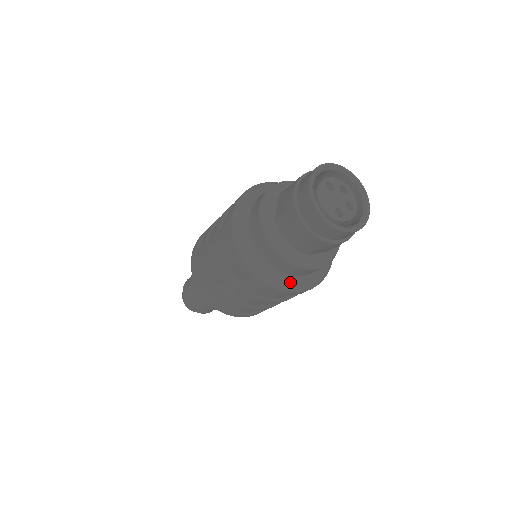
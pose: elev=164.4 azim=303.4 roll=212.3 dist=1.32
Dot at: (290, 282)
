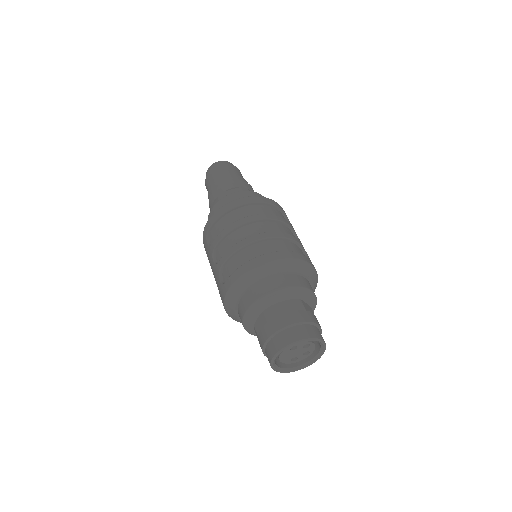
Dot at: occluded
